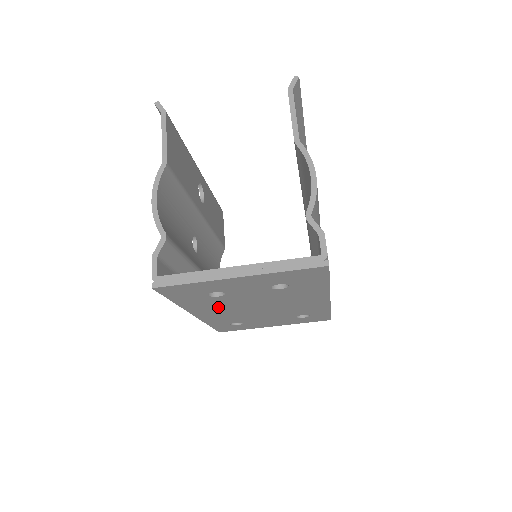
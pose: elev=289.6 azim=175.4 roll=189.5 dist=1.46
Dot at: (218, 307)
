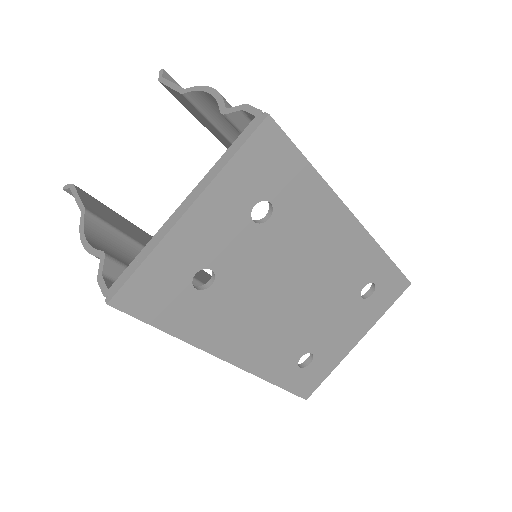
Dot at: (239, 320)
